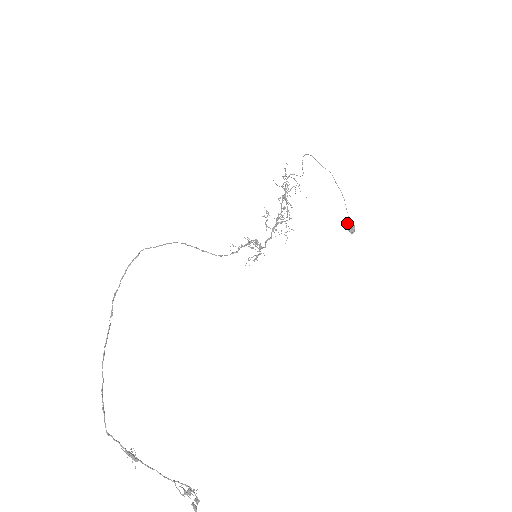
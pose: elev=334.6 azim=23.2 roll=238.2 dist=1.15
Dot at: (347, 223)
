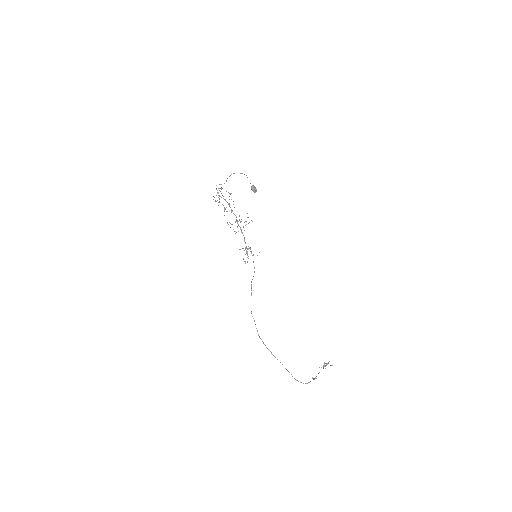
Dot at: (251, 189)
